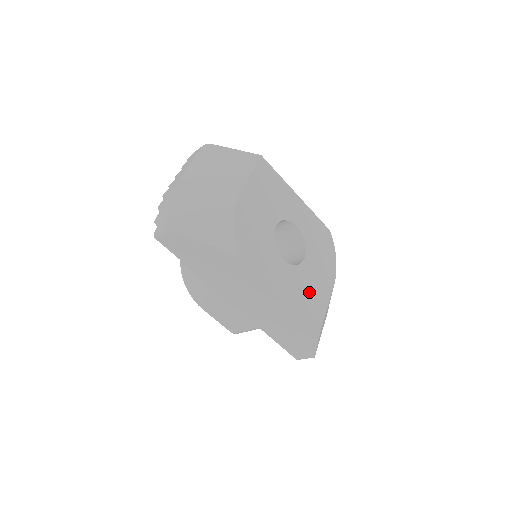
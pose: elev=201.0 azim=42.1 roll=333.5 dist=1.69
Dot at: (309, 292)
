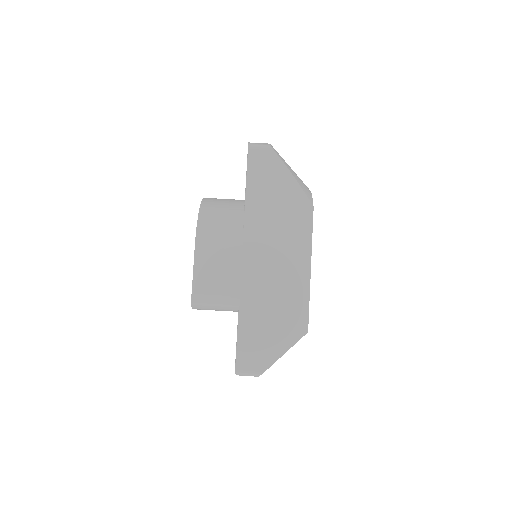
Dot at: occluded
